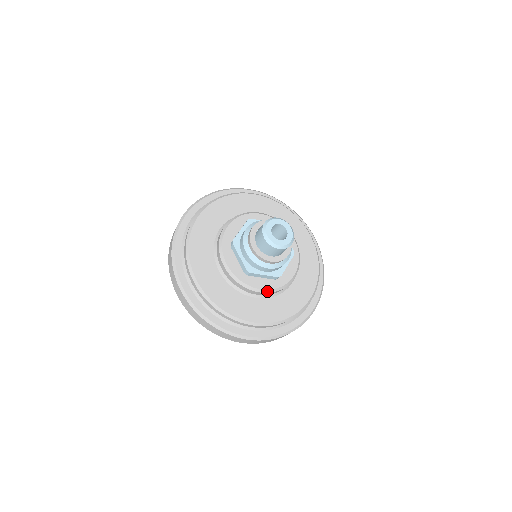
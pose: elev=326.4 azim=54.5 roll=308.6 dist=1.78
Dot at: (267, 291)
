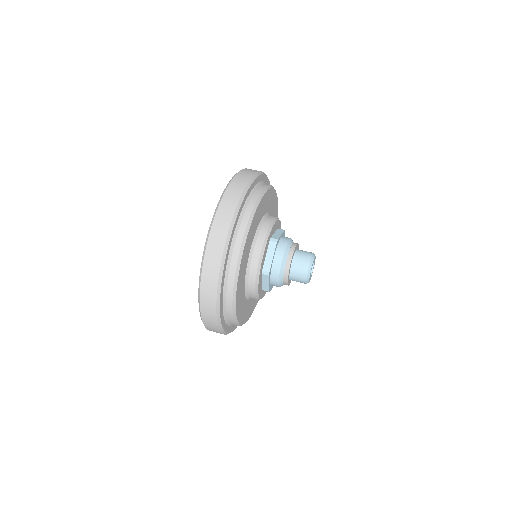
Dot at: occluded
